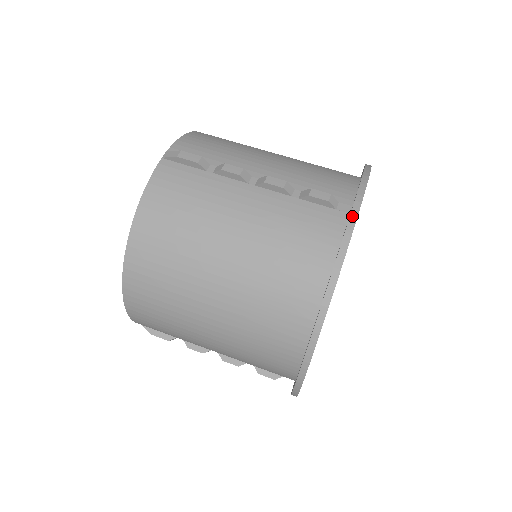
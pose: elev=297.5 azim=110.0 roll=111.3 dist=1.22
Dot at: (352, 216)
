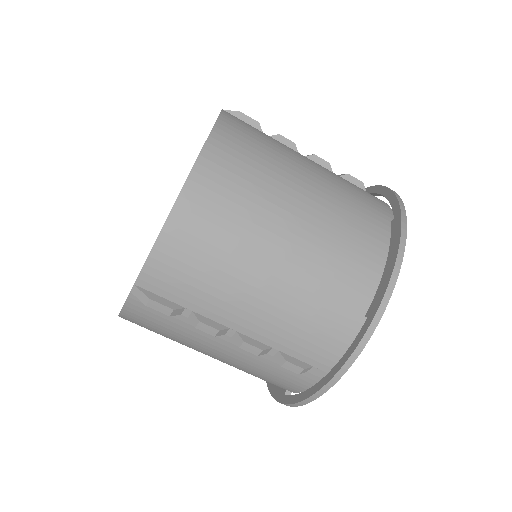
Dot at: (312, 398)
